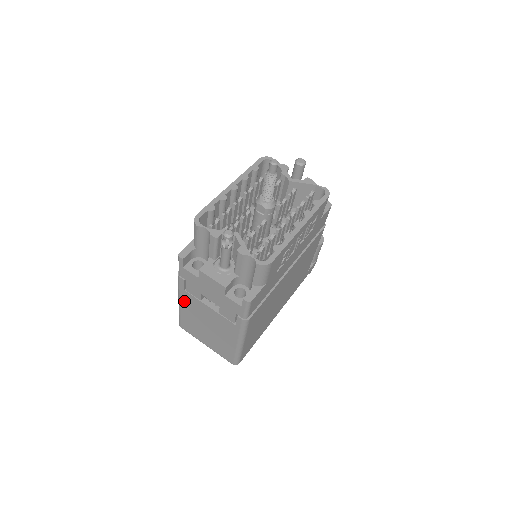
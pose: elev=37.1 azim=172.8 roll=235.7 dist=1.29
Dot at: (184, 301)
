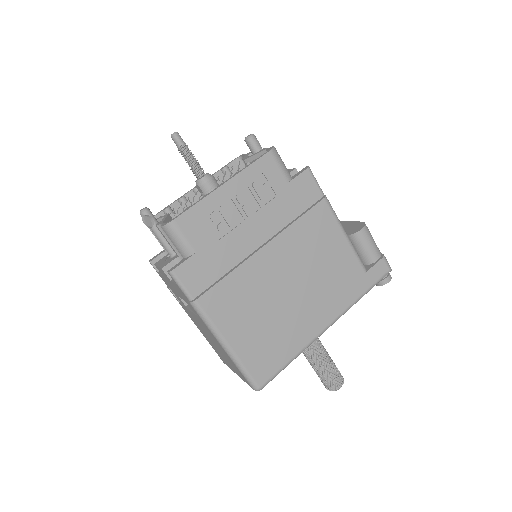
Dot at: (191, 319)
